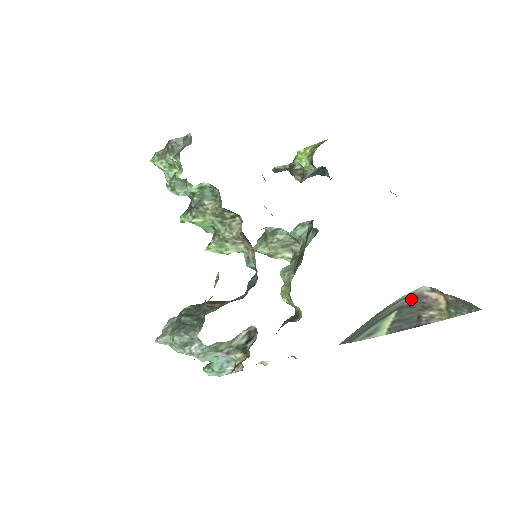
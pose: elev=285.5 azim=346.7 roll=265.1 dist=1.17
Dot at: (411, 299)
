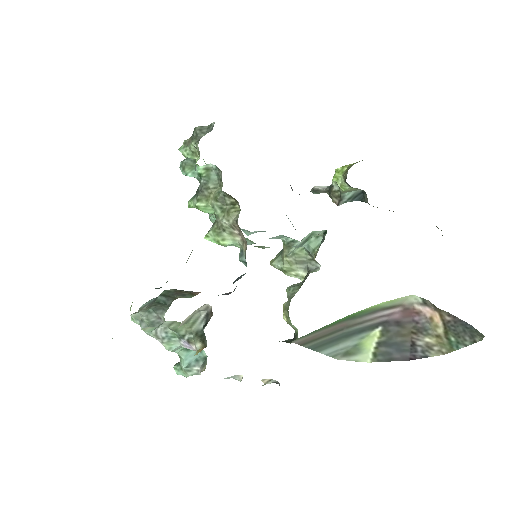
Dot at: (399, 312)
